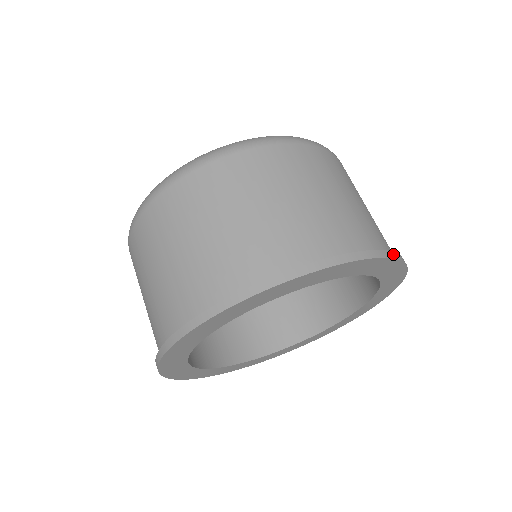
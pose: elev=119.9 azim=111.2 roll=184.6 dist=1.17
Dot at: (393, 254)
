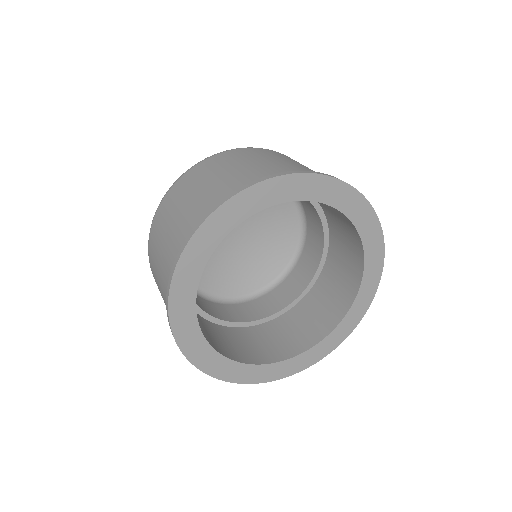
Dot at: (345, 182)
